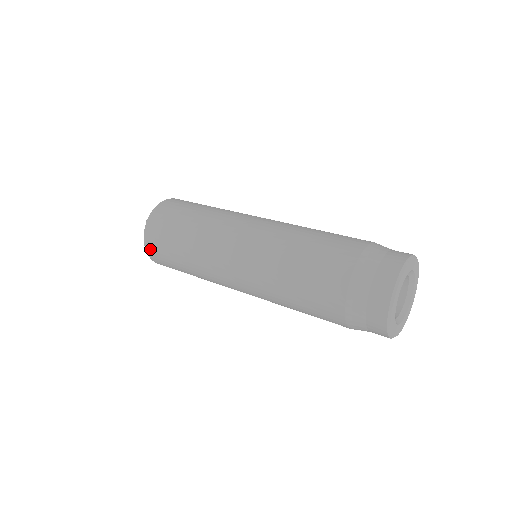
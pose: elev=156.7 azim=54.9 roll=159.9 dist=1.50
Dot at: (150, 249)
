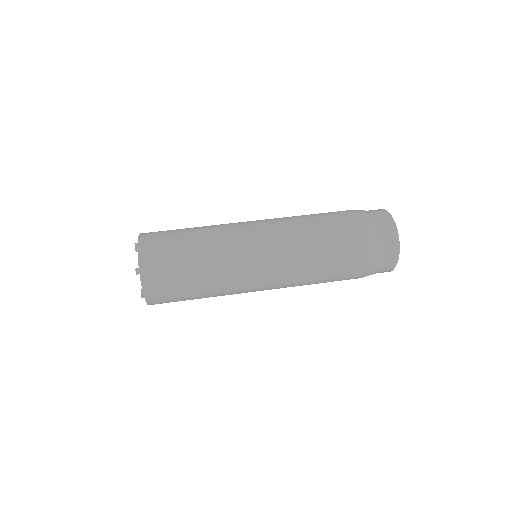
Dot at: occluded
